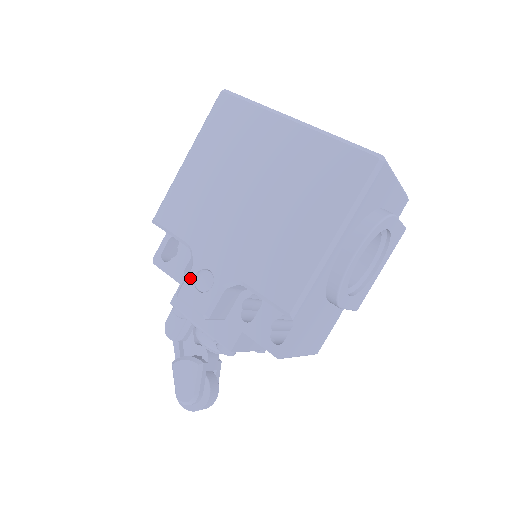
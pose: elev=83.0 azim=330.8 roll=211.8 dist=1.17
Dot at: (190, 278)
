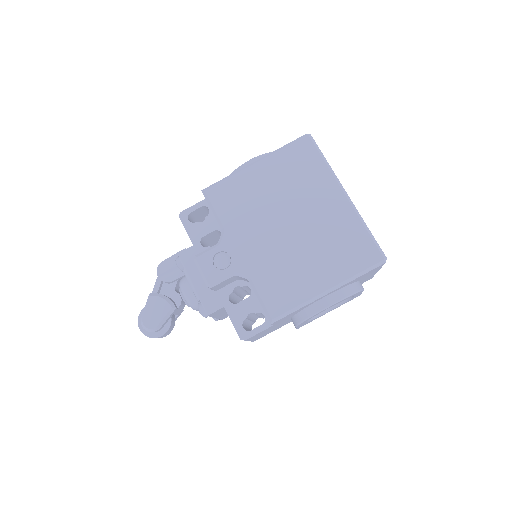
Dot at: (212, 252)
